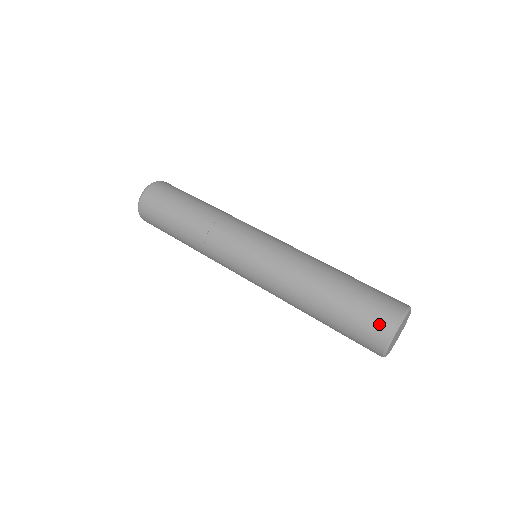
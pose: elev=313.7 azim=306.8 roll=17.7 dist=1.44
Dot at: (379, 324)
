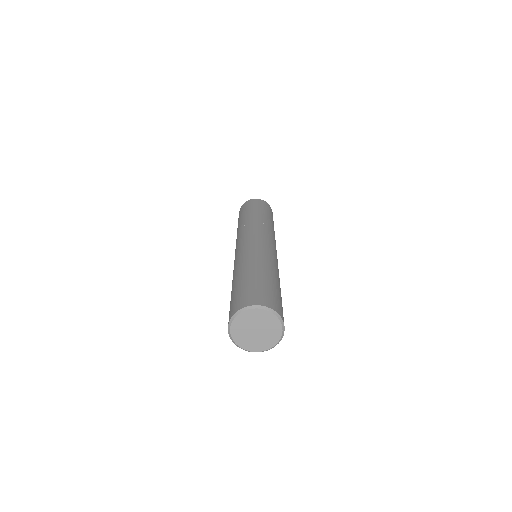
Dot at: (246, 299)
